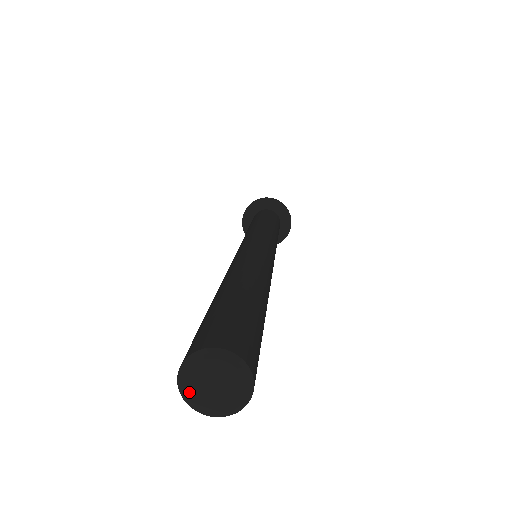
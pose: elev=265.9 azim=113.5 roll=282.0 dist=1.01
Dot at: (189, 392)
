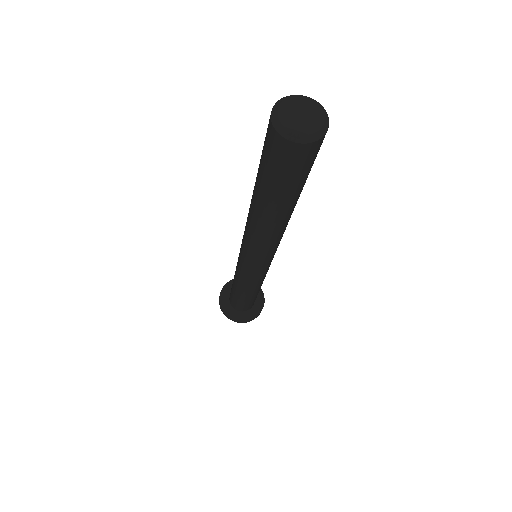
Dot at: (283, 120)
